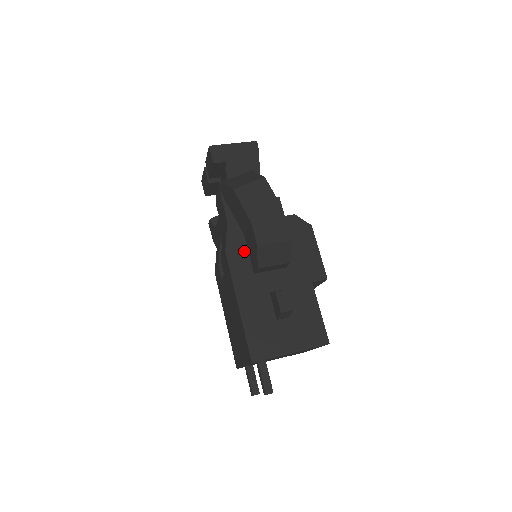
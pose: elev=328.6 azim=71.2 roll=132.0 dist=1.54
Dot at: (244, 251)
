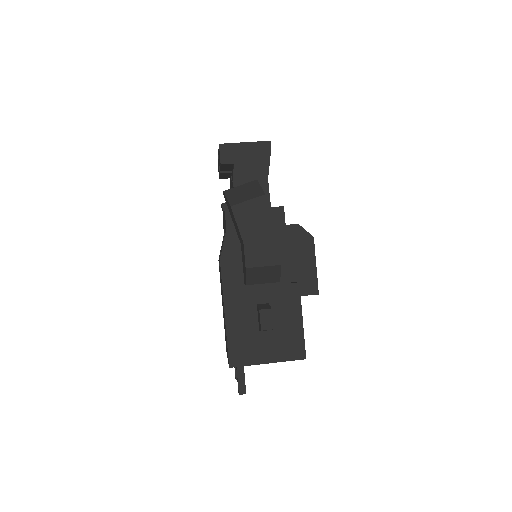
Dot at: (238, 261)
